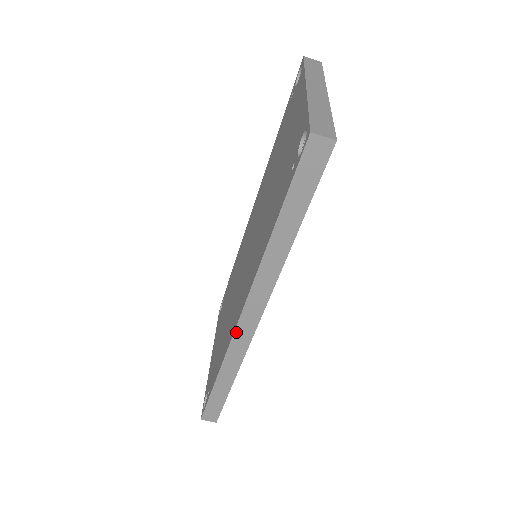
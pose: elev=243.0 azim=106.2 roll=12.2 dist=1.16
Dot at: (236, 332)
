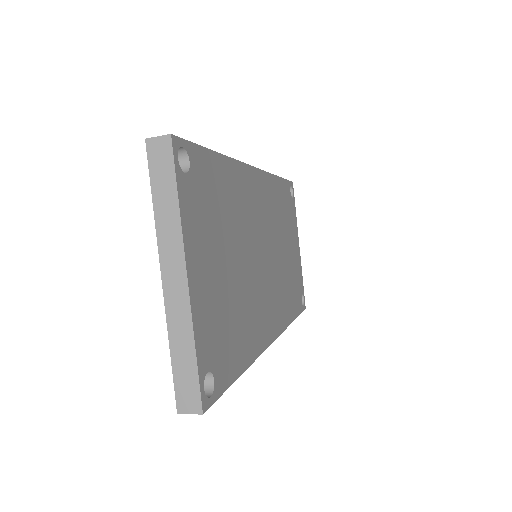
Dot at: occluded
